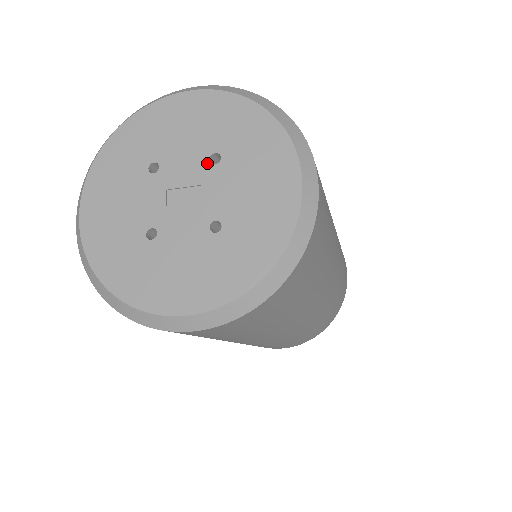
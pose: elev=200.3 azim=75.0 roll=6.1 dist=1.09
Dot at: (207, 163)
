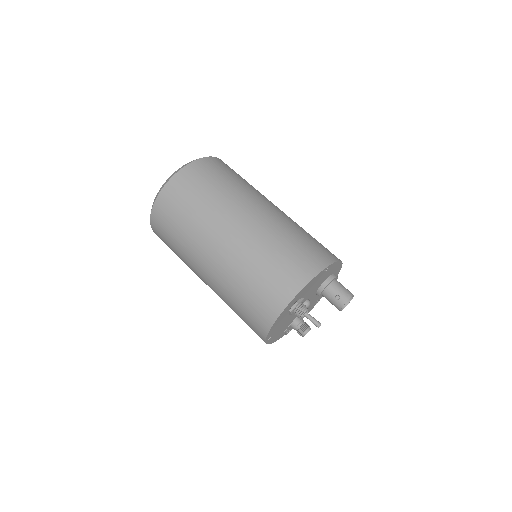
Dot at: occluded
